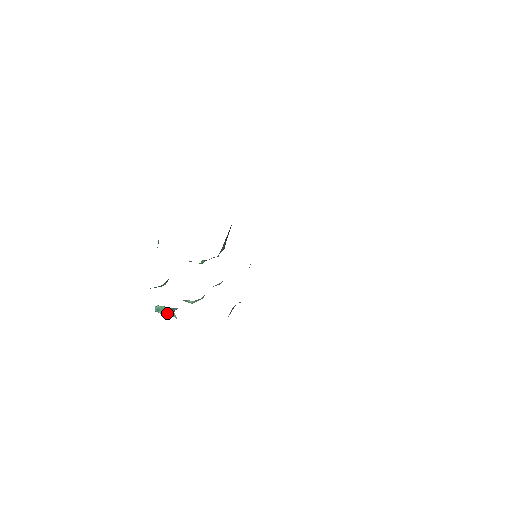
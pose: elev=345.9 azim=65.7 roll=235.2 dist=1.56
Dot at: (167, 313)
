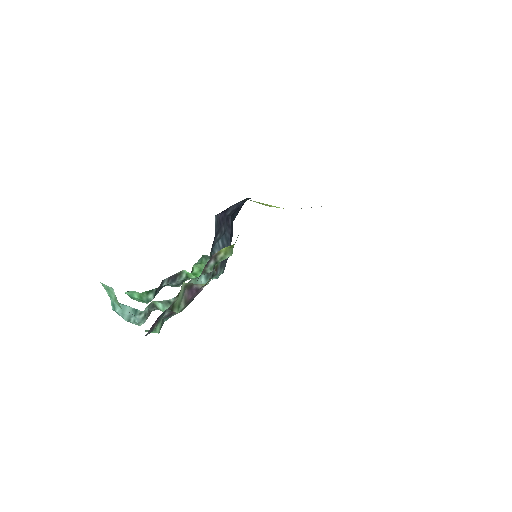
Dot at: (131, 319)
